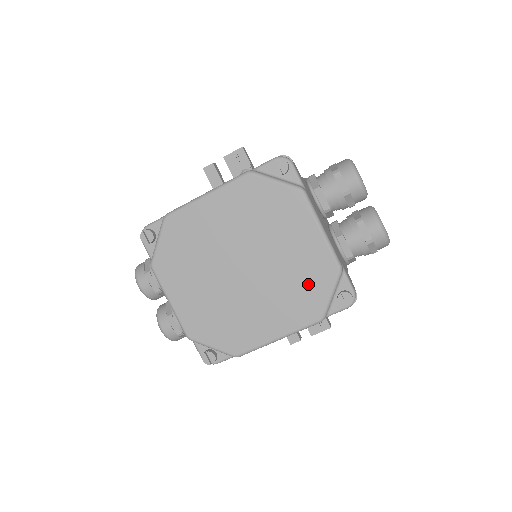
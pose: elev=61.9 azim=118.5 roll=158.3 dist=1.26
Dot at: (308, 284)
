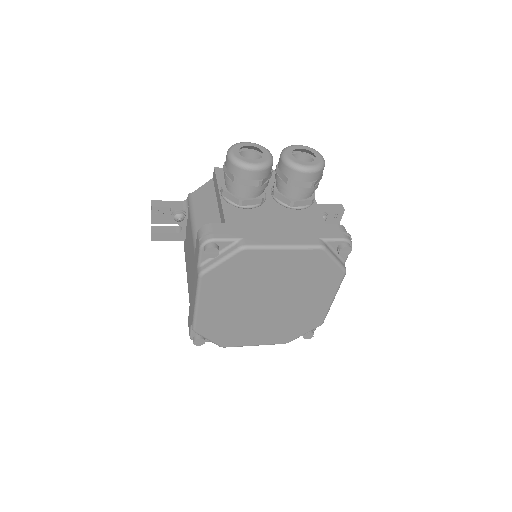
Dot at: (314, 271)
